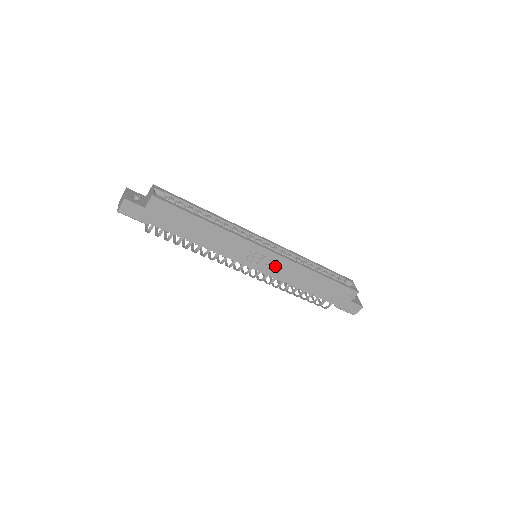
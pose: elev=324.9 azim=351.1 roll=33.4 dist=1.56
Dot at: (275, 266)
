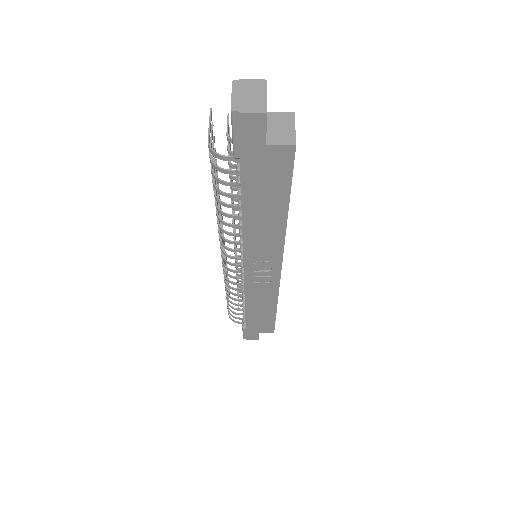
Dot at: (262, 282)
